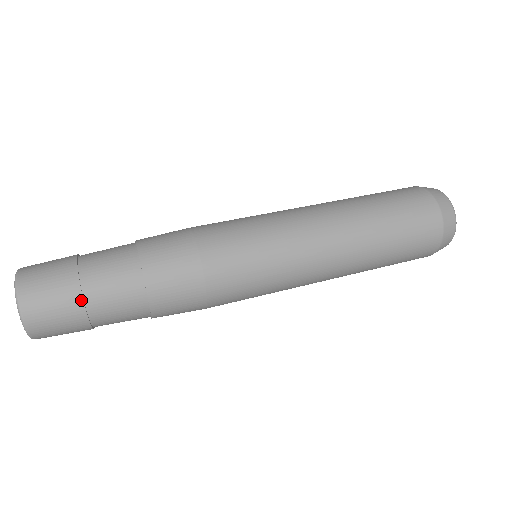
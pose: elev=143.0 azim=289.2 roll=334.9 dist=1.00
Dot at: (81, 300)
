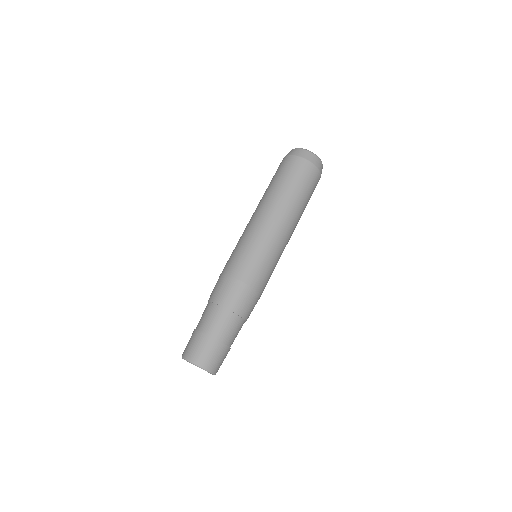
Dot at: (224, 345)
